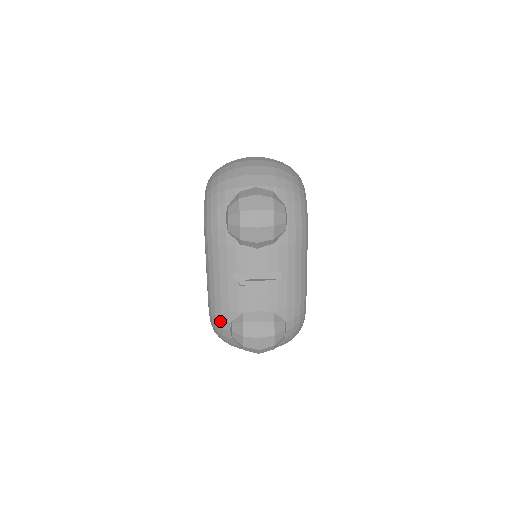
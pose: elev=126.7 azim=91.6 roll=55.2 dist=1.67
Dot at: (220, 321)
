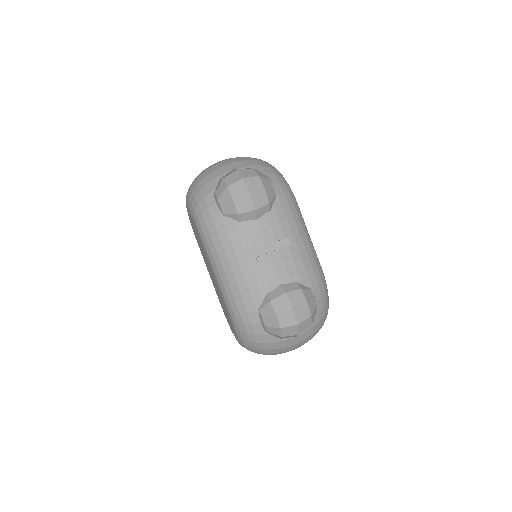
Dot at: (246, 316)
